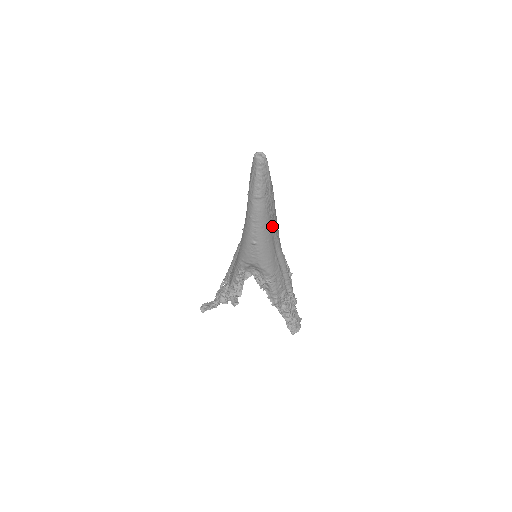
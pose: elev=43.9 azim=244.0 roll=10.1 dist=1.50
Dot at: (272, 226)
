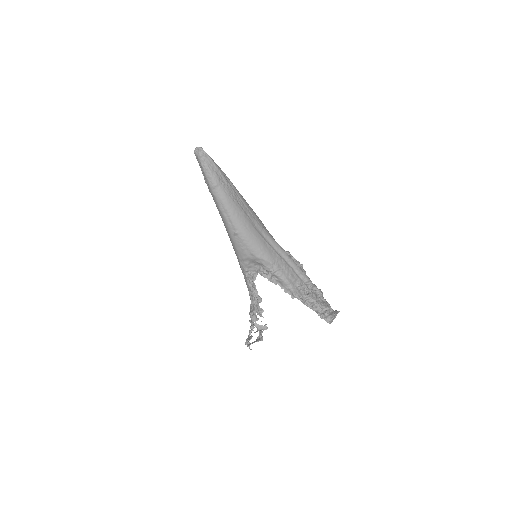
Dot at: (246, 214)
